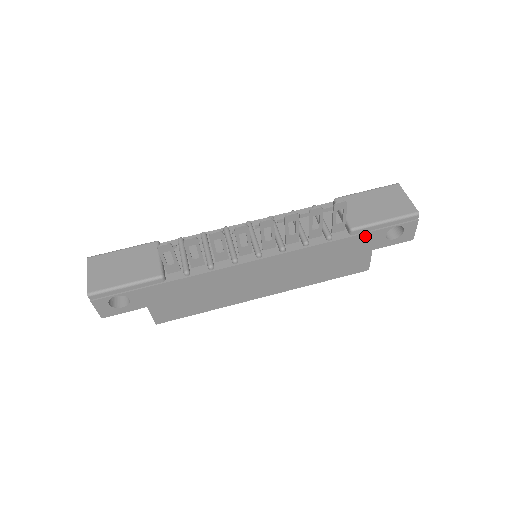
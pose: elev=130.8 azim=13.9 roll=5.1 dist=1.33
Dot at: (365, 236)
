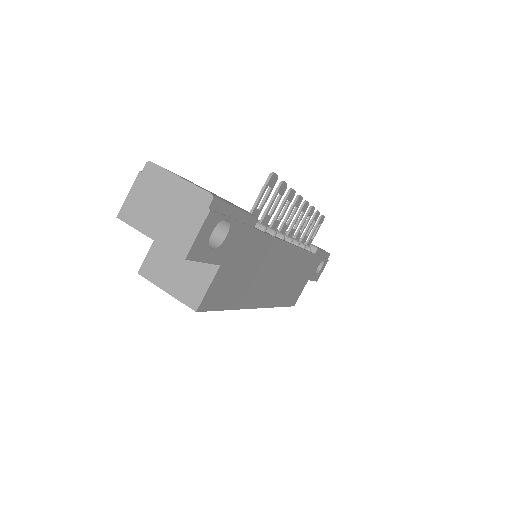
Dot at: (317, 259)
